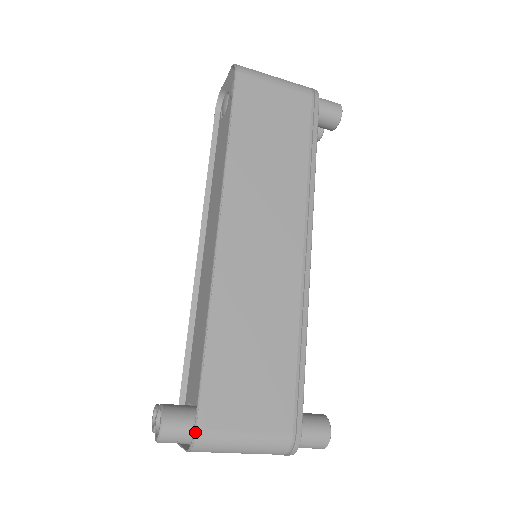
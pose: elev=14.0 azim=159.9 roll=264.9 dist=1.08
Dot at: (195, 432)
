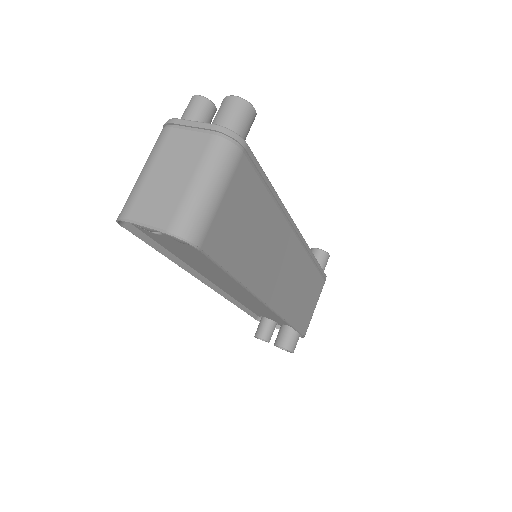
Dot at: occluded
